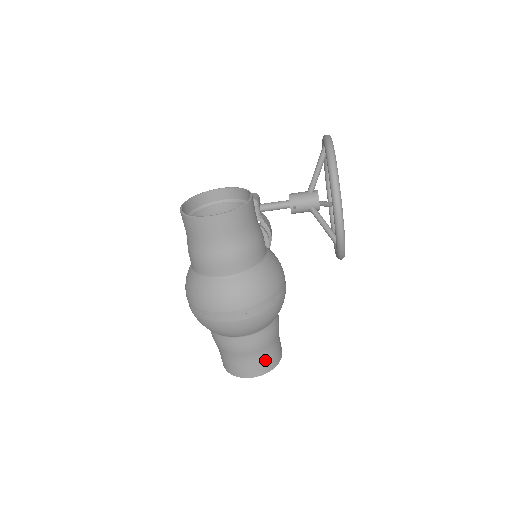
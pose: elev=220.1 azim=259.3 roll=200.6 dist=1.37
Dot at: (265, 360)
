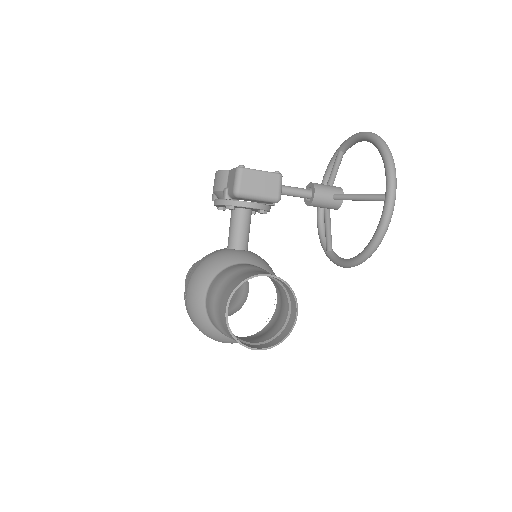
Dot at: occluded
